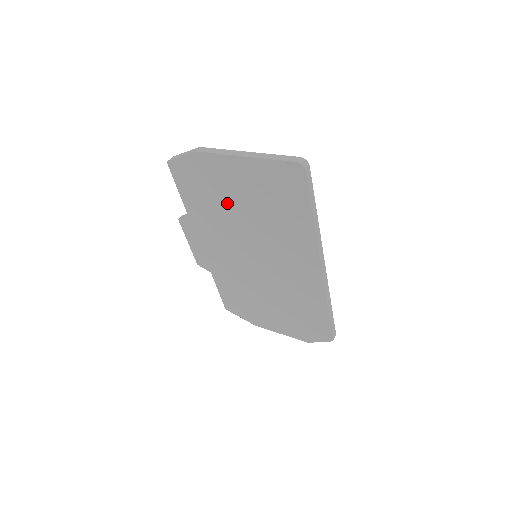
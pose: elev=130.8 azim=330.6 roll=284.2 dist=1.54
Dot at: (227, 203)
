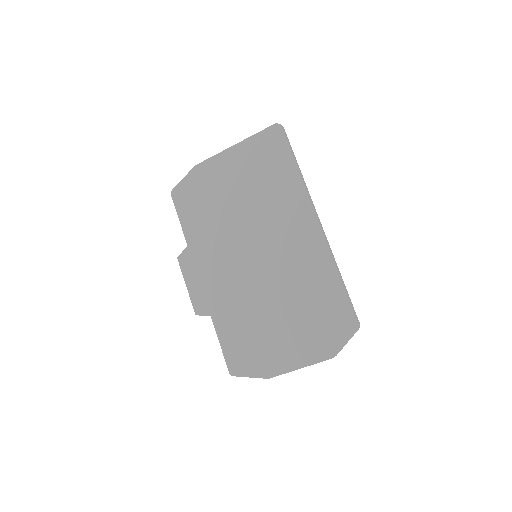
Dot at: (224, 202)
